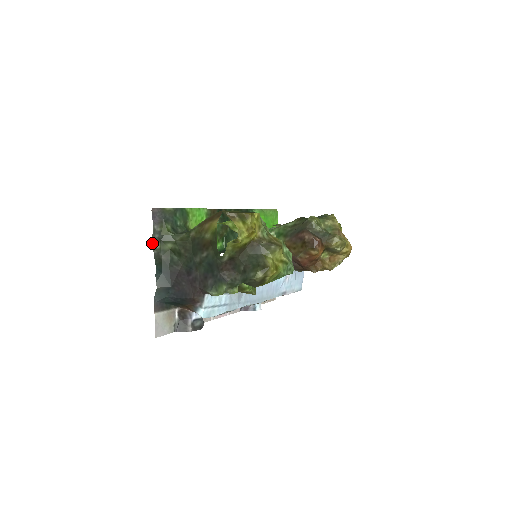
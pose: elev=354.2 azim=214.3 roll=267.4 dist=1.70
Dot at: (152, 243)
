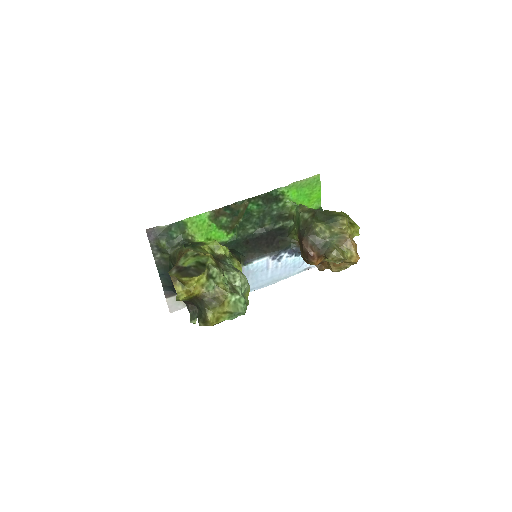
Dot at: occluded
